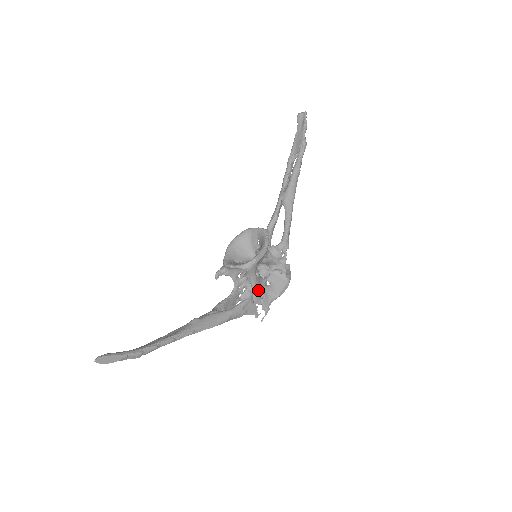
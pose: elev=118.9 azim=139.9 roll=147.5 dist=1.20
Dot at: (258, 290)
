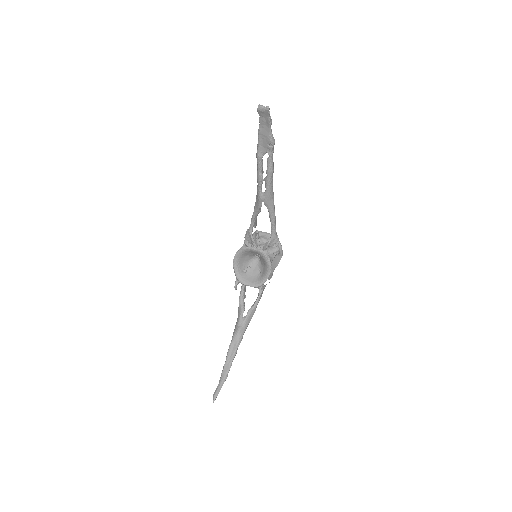
Dot at: occluded
